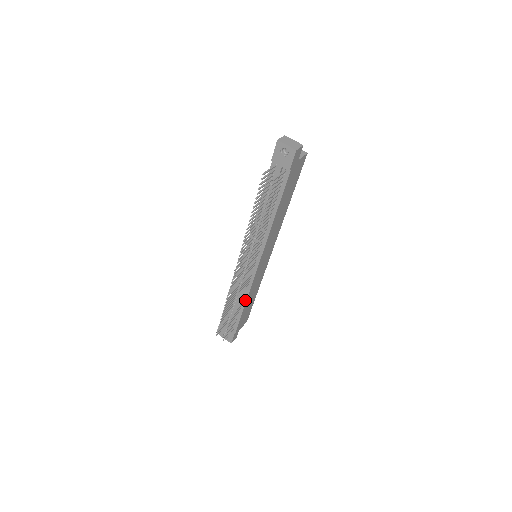
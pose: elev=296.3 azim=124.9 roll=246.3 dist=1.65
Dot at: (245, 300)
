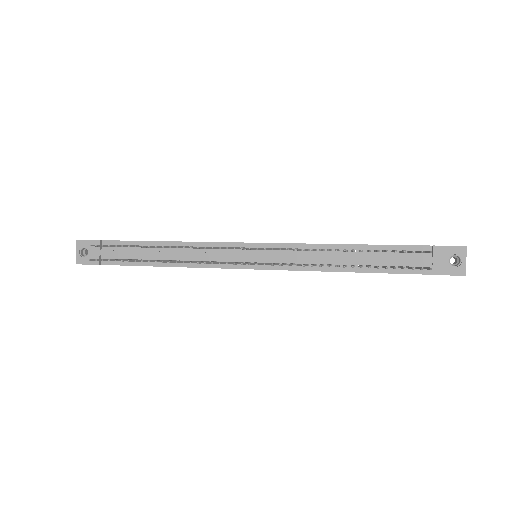
Dot at: (176, 265)
